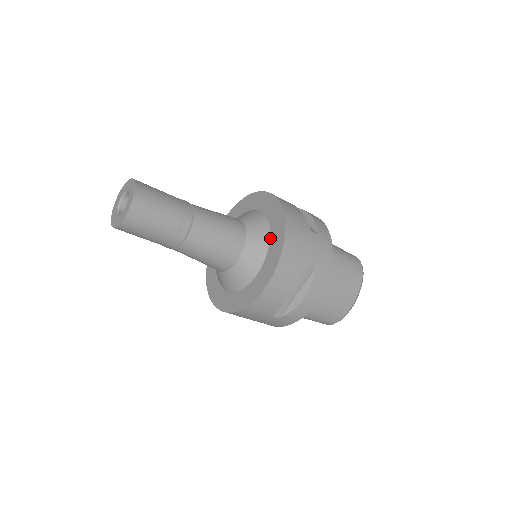
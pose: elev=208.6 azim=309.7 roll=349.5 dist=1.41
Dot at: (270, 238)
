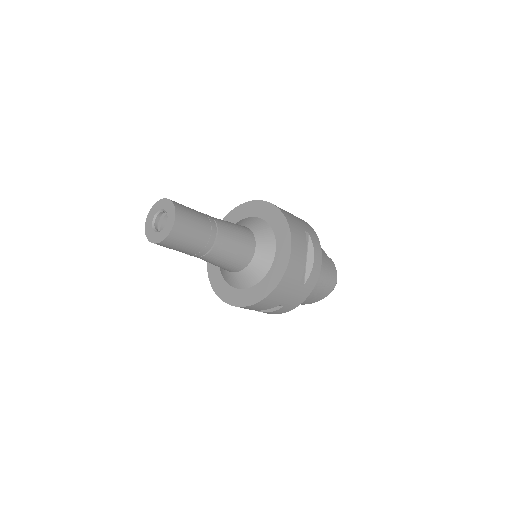
Dot at: (265, 277)
